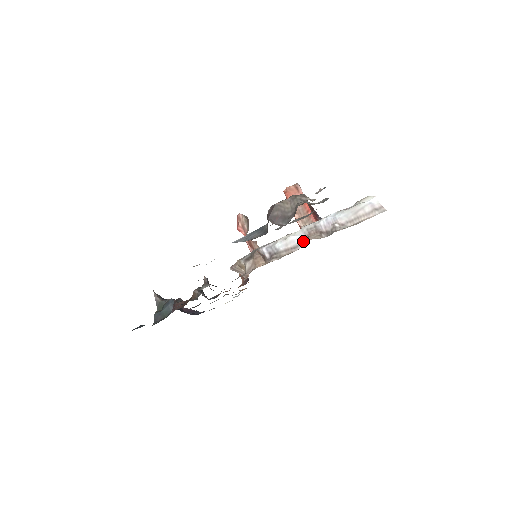
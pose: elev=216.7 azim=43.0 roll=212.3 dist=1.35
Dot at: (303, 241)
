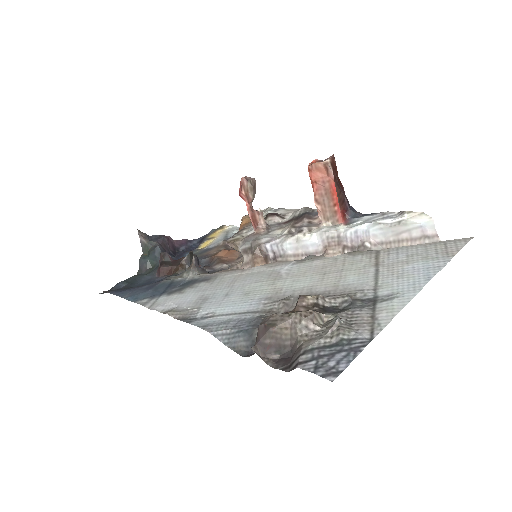
Dot at: (319, 250)
